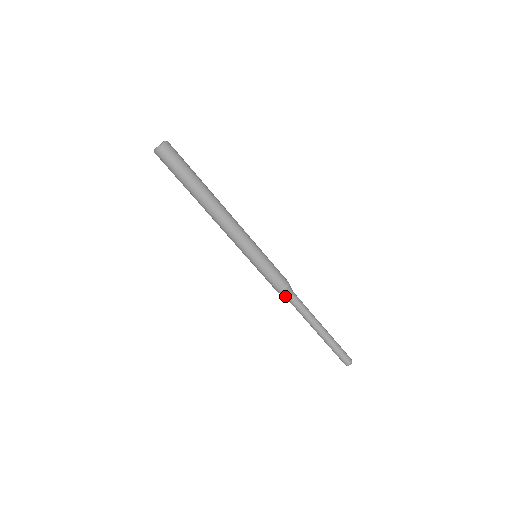
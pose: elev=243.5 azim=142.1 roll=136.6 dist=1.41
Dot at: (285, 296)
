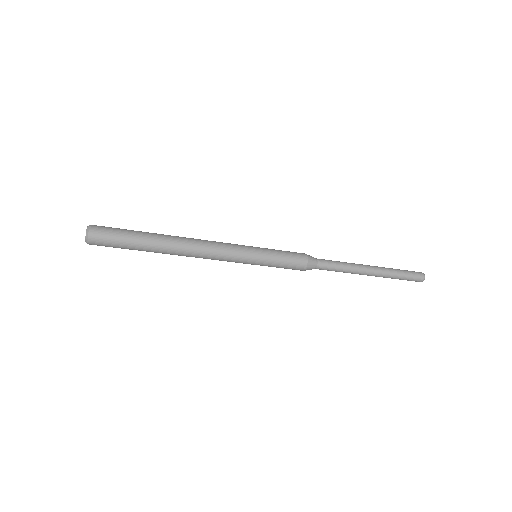
Dot at: occluded
